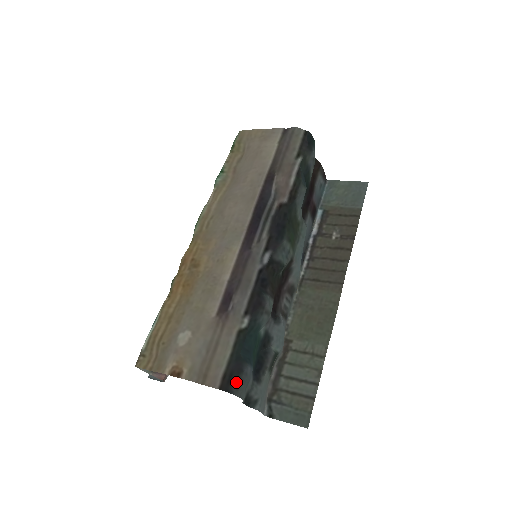
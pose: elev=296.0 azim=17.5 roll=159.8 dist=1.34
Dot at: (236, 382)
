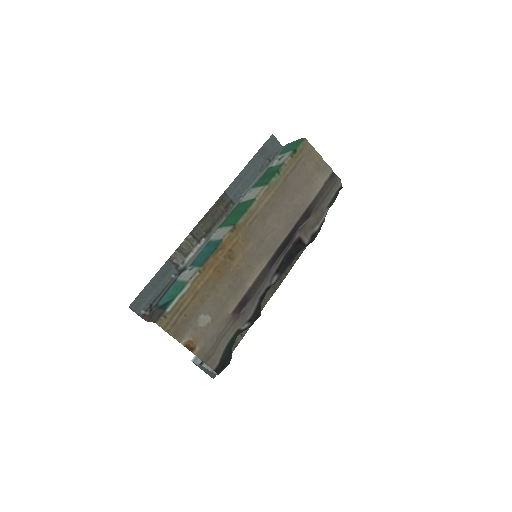
Dot at: (224, 368)
